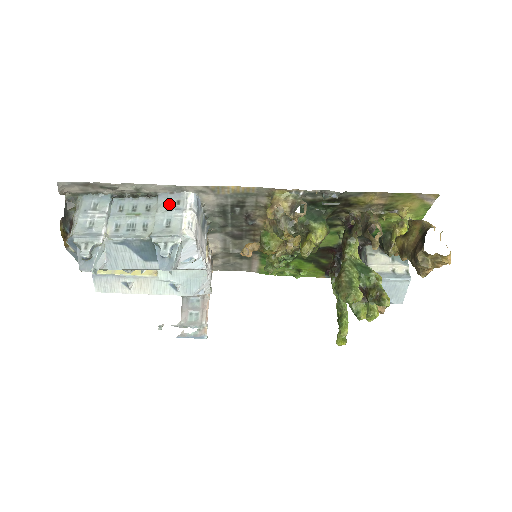
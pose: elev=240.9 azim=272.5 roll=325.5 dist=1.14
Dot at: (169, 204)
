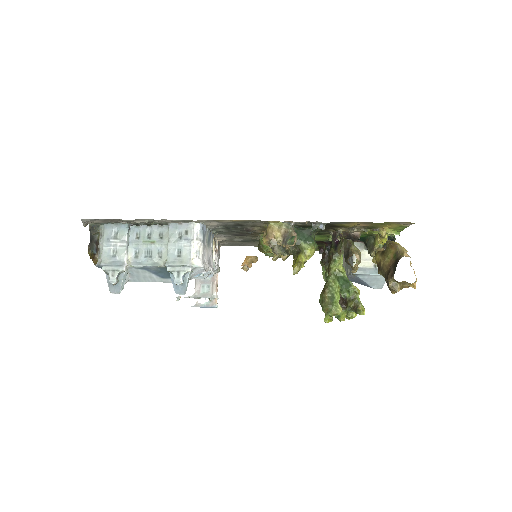
Dot at: (179, 234)
